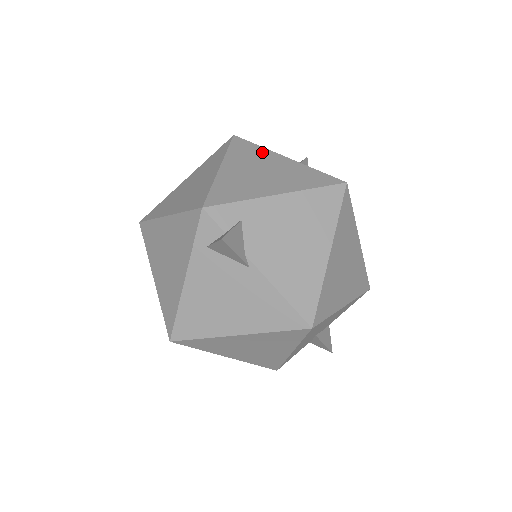
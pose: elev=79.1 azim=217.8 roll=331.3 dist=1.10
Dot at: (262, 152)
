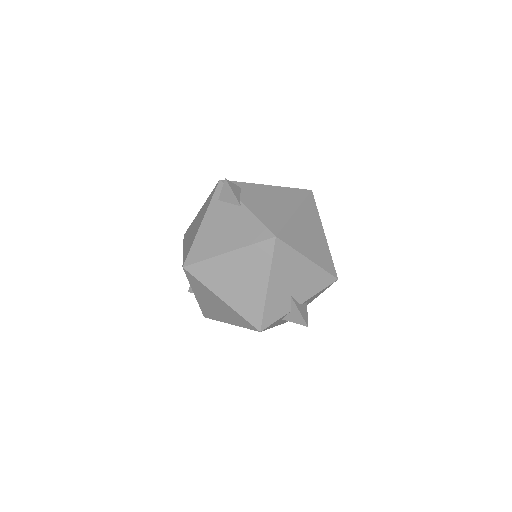
Dot at: occluded
